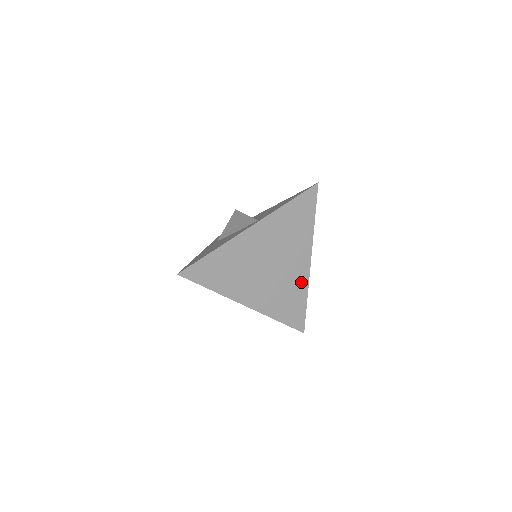
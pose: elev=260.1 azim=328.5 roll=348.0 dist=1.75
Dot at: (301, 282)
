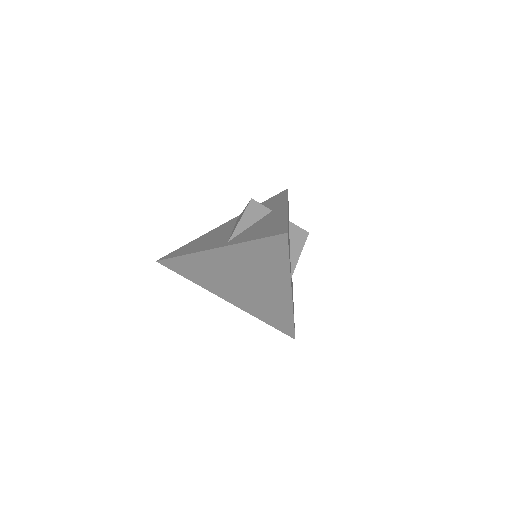
Dot at: (283, 305)
